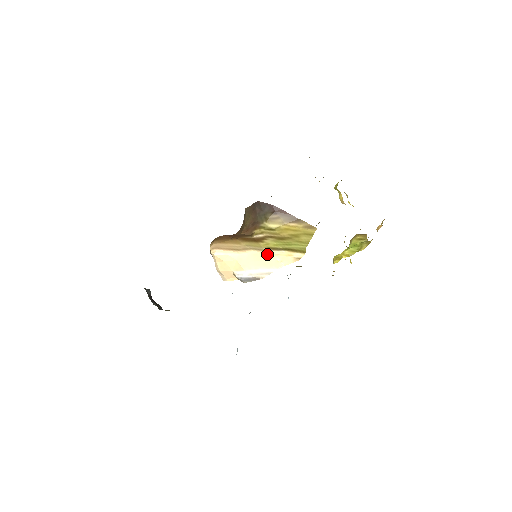
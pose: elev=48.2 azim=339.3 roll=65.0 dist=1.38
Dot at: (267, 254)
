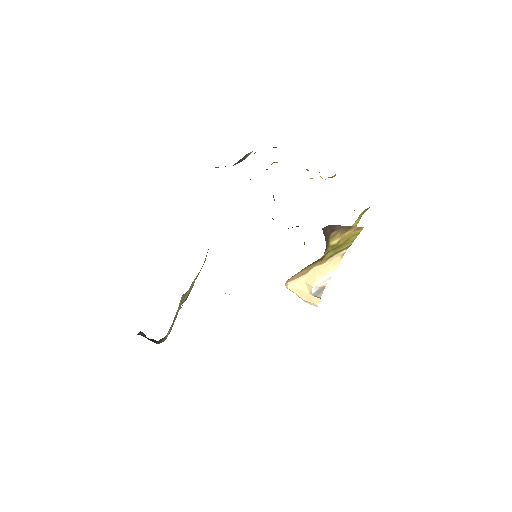
Dot at: (324, 264)
